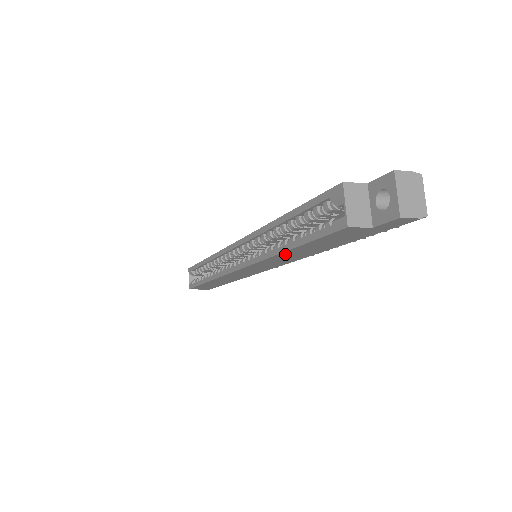
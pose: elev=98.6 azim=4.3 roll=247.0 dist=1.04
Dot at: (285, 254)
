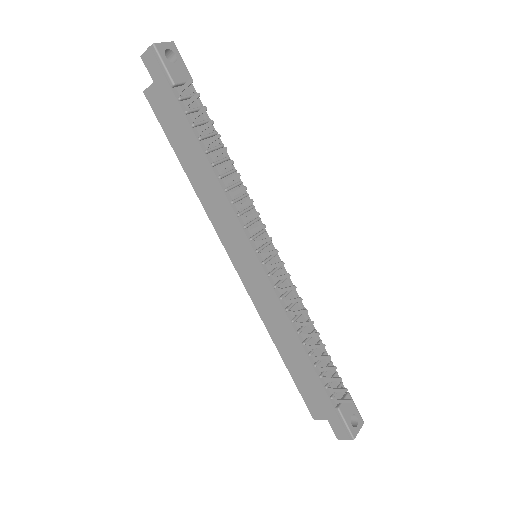
Dot at: (196, 183)
